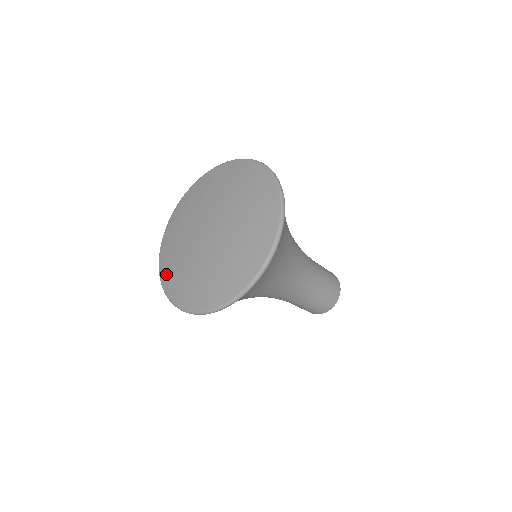
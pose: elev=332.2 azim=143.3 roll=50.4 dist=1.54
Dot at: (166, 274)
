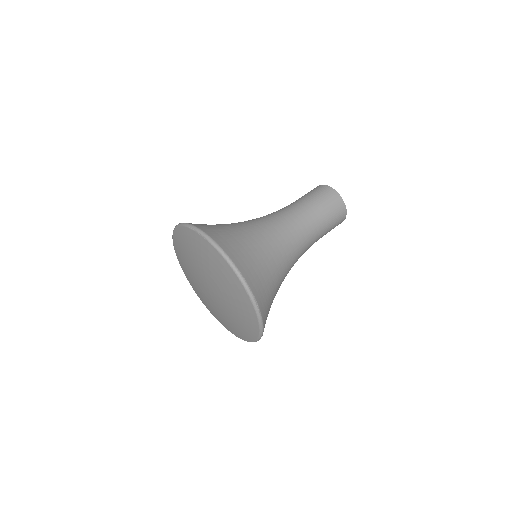
Dot at: (190, 283)
